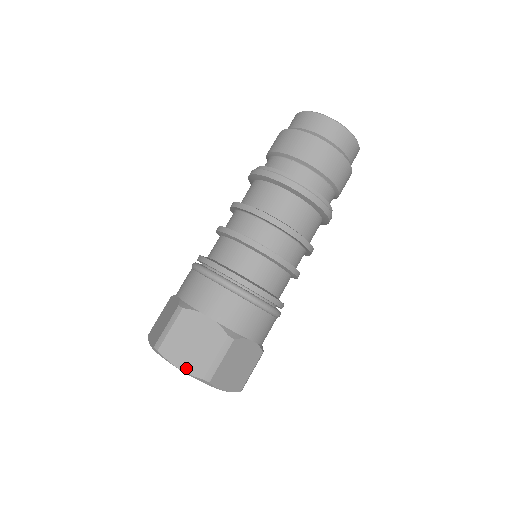
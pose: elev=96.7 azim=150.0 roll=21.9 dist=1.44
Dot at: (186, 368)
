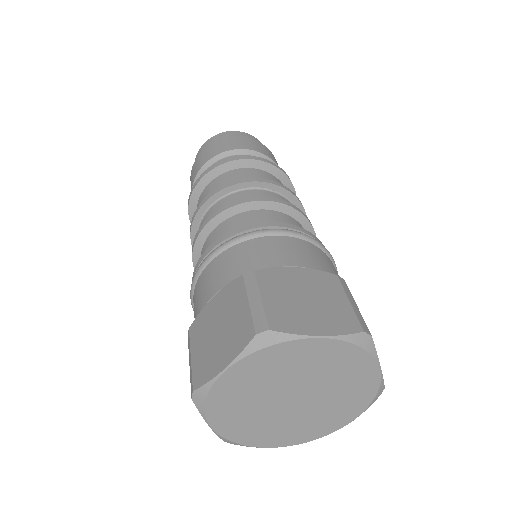
Dot at: (231, 356)
